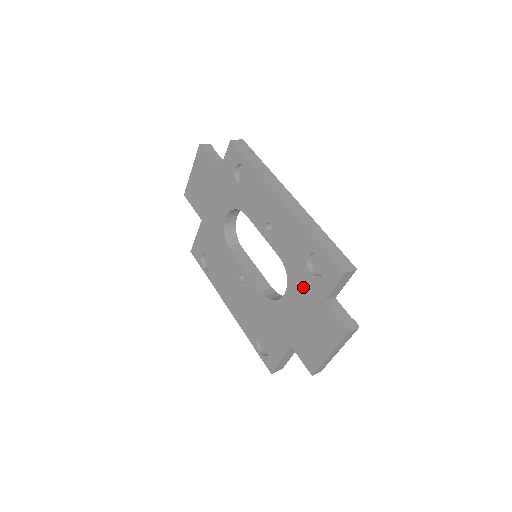
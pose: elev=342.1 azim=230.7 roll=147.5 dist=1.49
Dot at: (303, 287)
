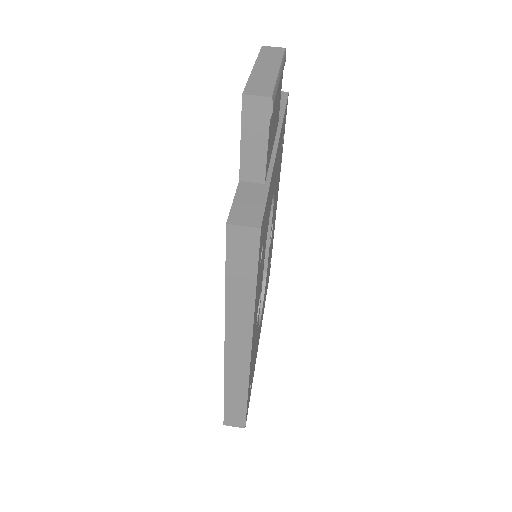
Dot at: occluded
